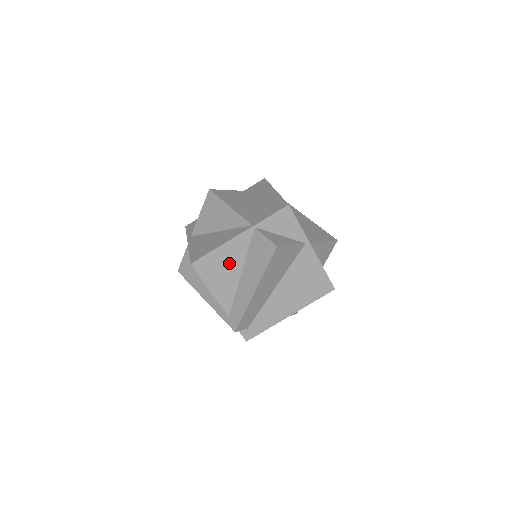
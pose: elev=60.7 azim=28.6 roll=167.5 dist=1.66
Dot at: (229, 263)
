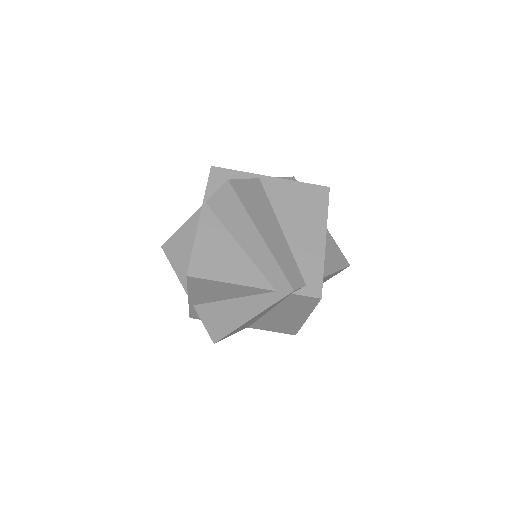
Dot at: (218, 246)
